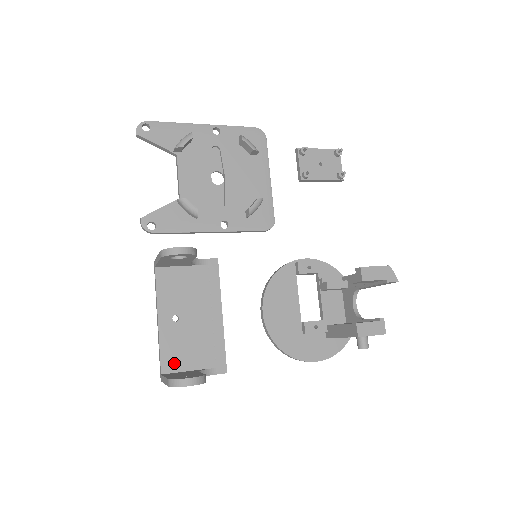
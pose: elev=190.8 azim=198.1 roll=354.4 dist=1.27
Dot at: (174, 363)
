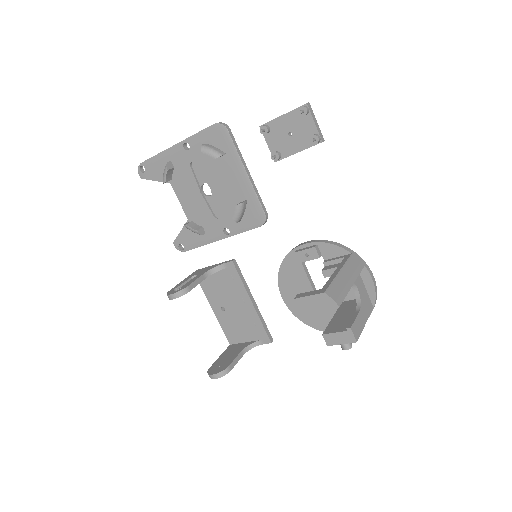
Dot at: (234, 338)
